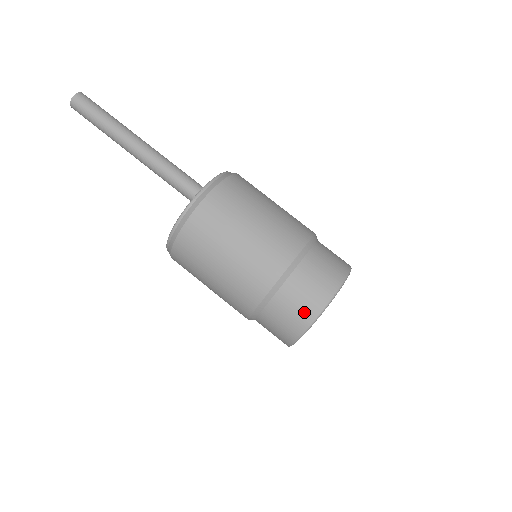
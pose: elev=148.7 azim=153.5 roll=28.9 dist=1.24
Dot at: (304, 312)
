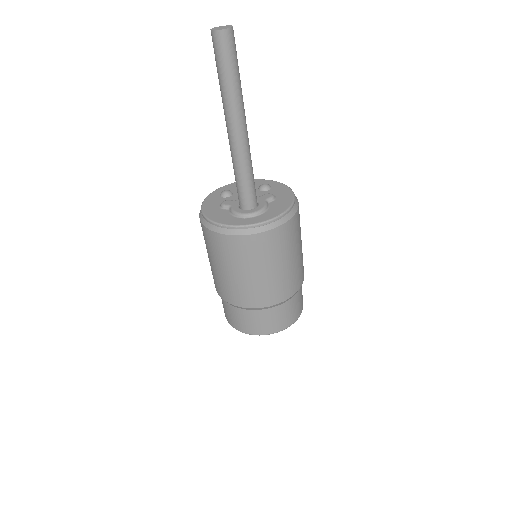
Dot at: (228, 317)
